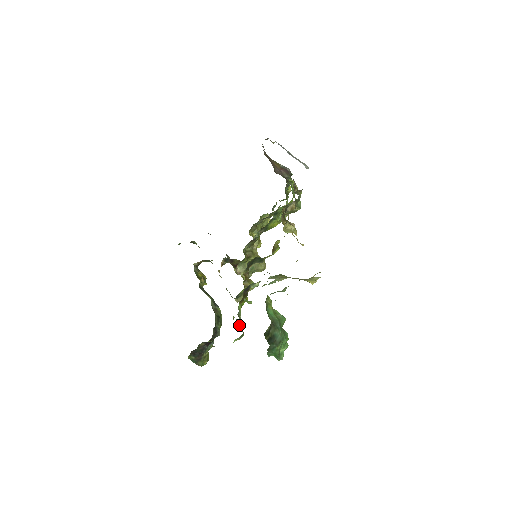
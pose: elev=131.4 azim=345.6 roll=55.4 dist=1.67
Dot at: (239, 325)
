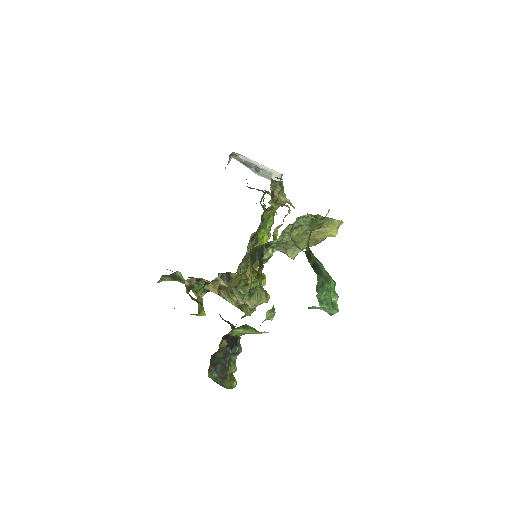
Dot at: occluded
